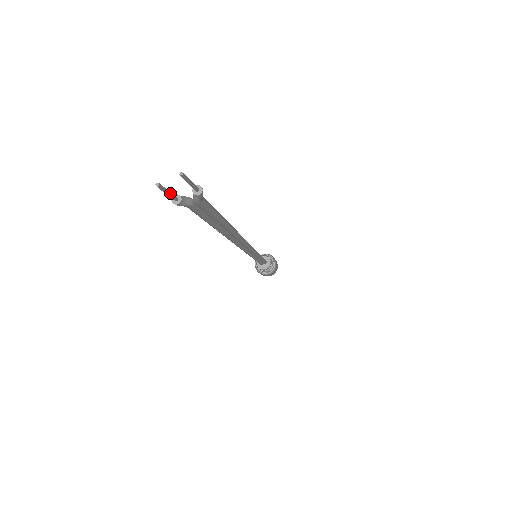
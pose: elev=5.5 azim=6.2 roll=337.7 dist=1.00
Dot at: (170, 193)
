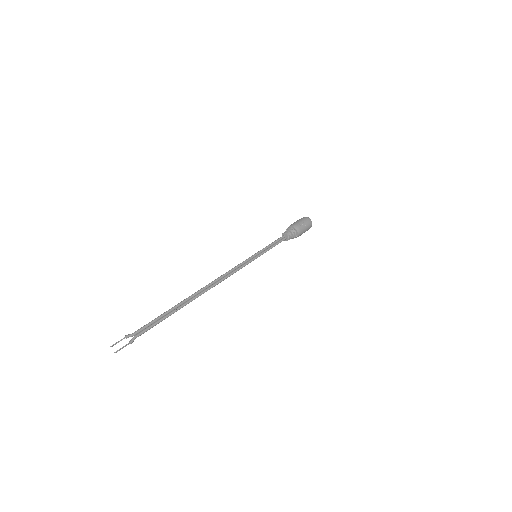
Dot at: occluded
